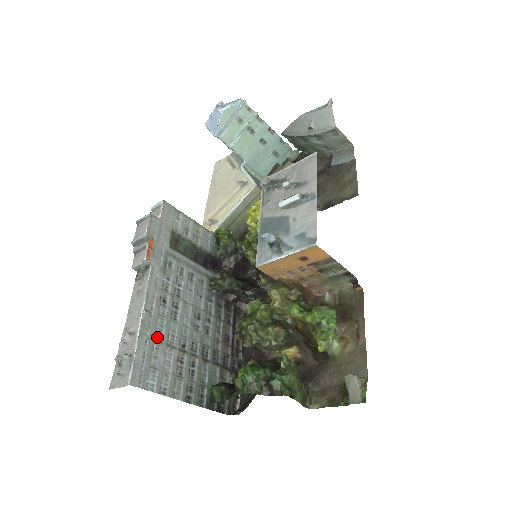
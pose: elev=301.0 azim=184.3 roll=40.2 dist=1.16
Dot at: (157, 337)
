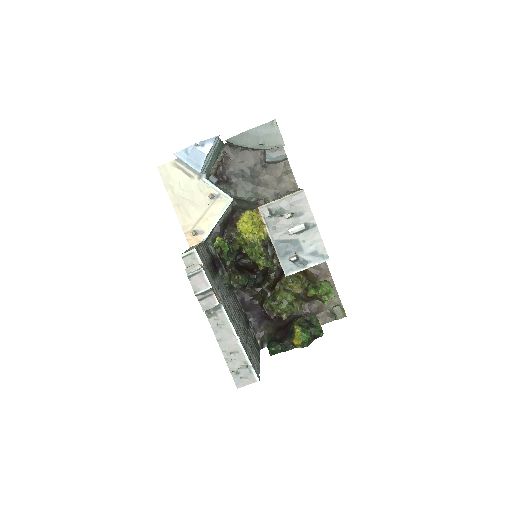
Dot at: (244, 344)
